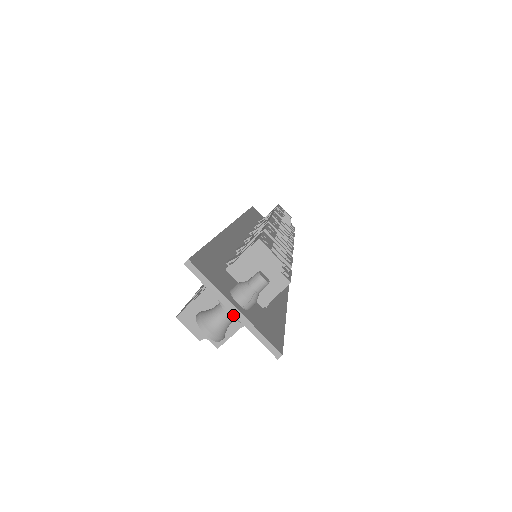
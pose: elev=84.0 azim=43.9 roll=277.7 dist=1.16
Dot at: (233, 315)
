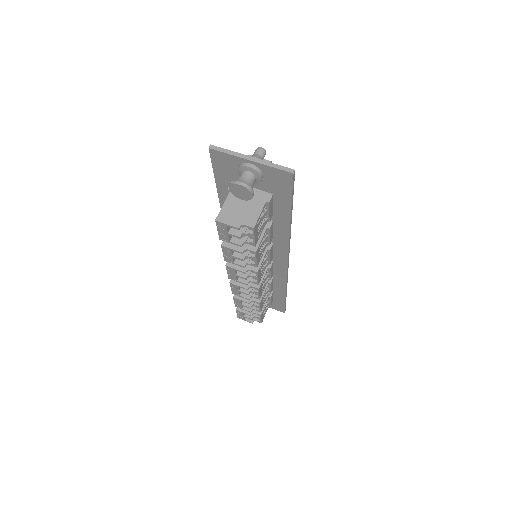
Dot at: (252, 167)
